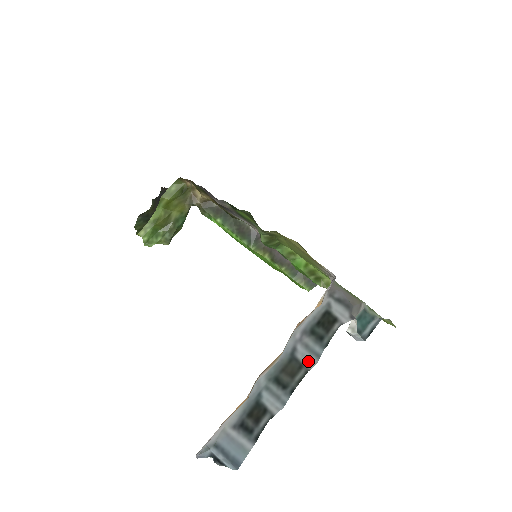
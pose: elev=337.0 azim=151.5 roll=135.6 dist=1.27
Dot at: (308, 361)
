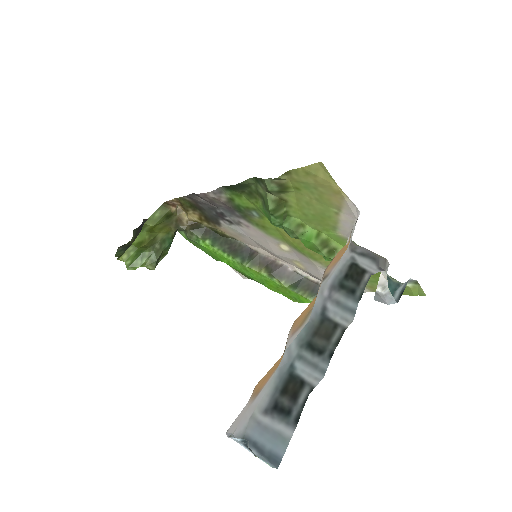
Dot at: (342, 319)
